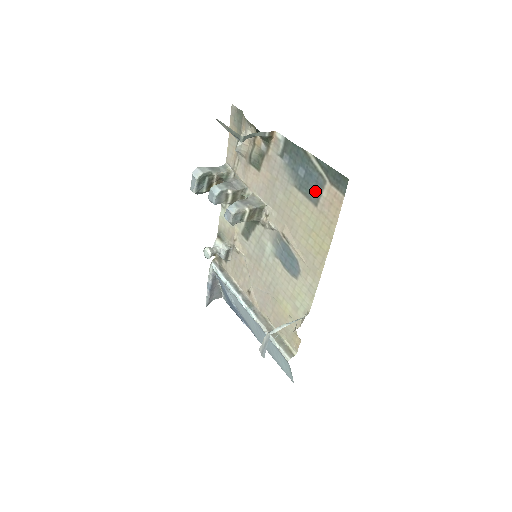
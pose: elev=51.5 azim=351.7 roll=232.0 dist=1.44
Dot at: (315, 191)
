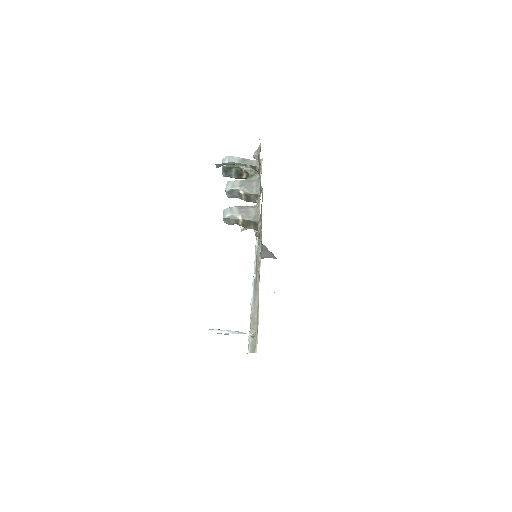
Dot at: occluded
